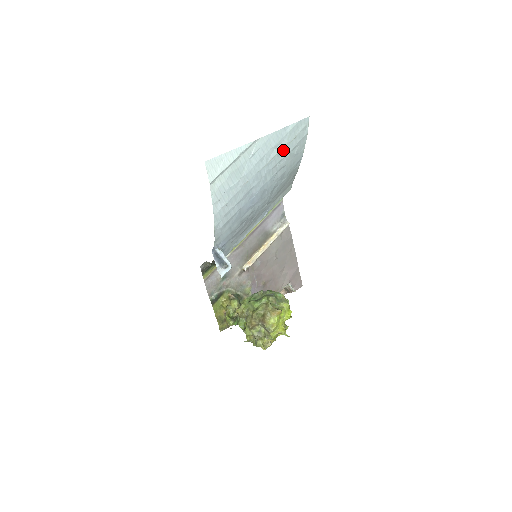
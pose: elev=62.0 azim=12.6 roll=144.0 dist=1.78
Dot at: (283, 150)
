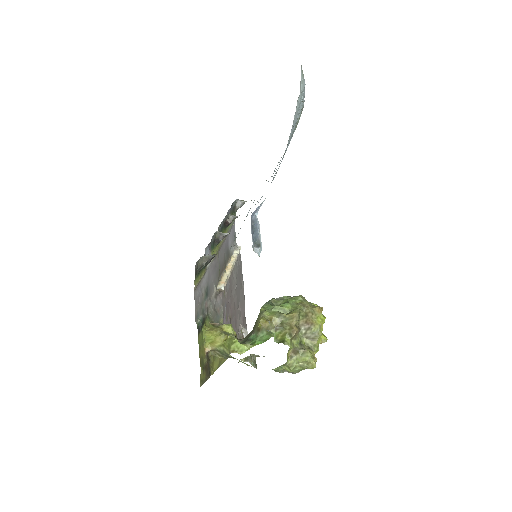
Dot at: occluded
